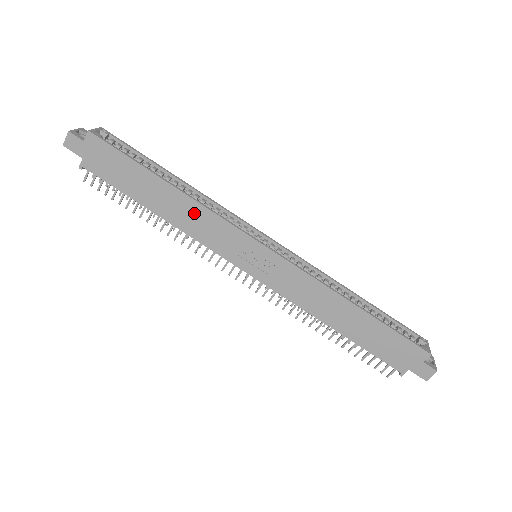
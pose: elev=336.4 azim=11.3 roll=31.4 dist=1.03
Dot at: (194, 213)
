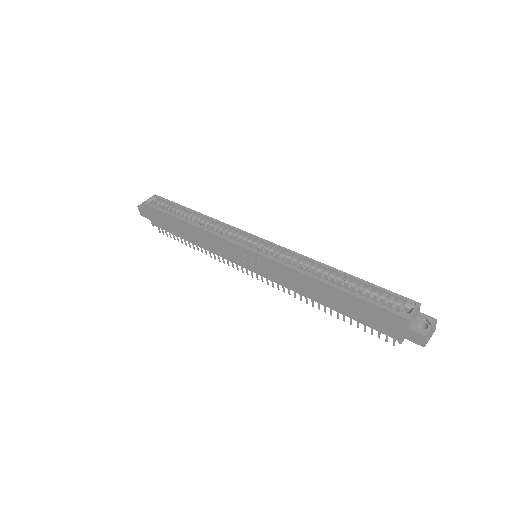
Dot at: (205, 237)
